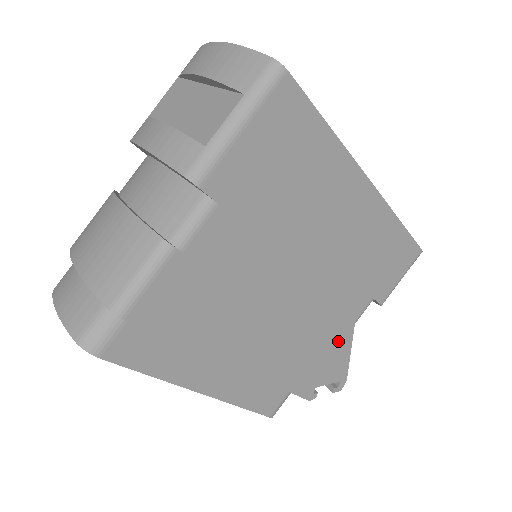
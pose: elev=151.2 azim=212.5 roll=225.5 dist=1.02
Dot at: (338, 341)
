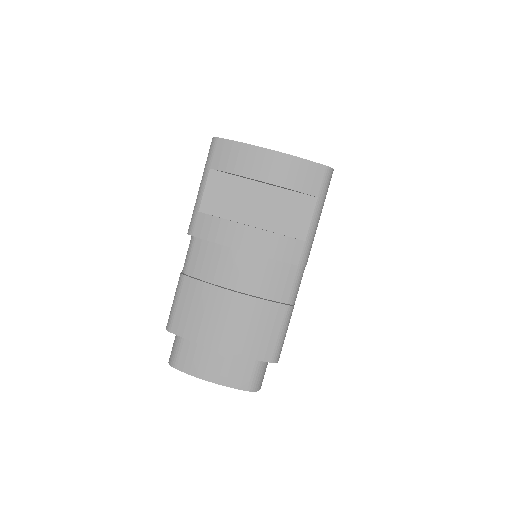
Dot at: occluded
